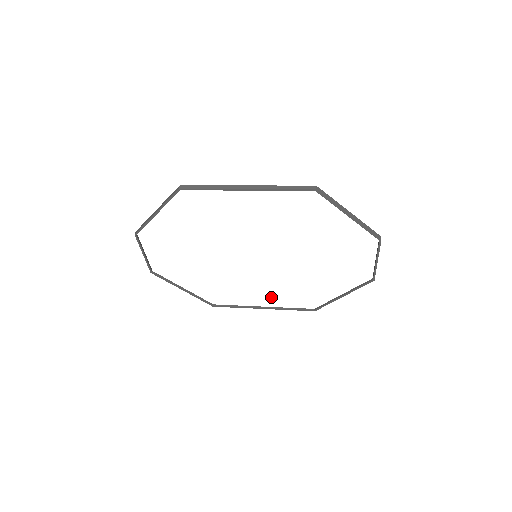
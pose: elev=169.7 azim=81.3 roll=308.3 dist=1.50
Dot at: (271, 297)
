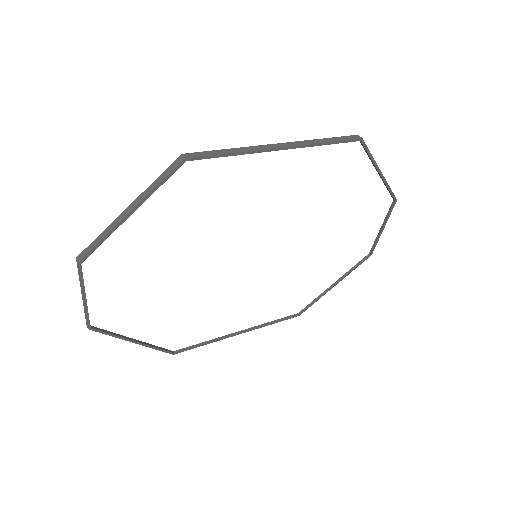
Dot at: (254, 313)
